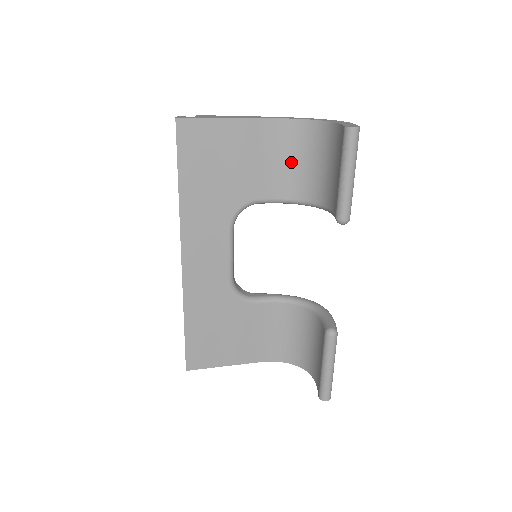
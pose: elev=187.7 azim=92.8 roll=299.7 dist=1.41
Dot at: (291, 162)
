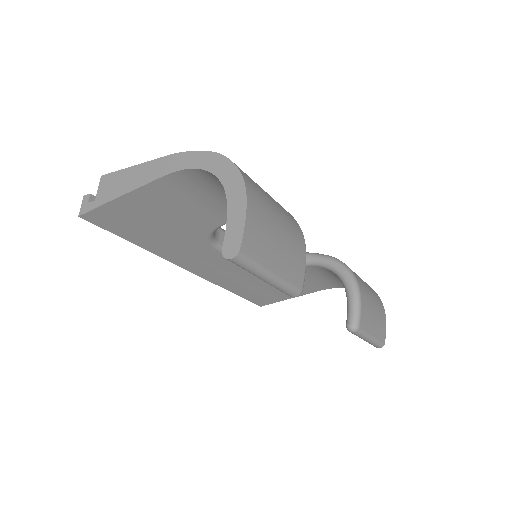
Dot at: occluded
